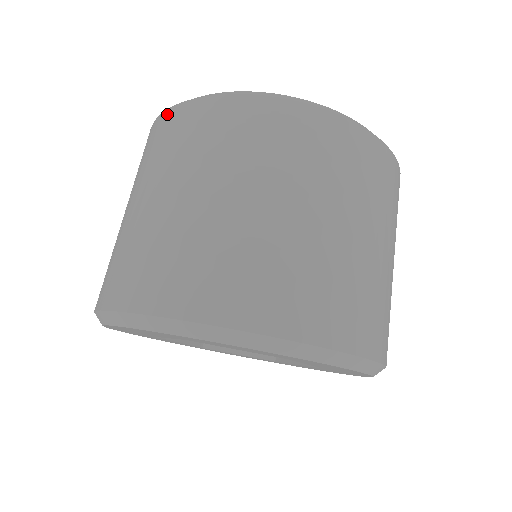
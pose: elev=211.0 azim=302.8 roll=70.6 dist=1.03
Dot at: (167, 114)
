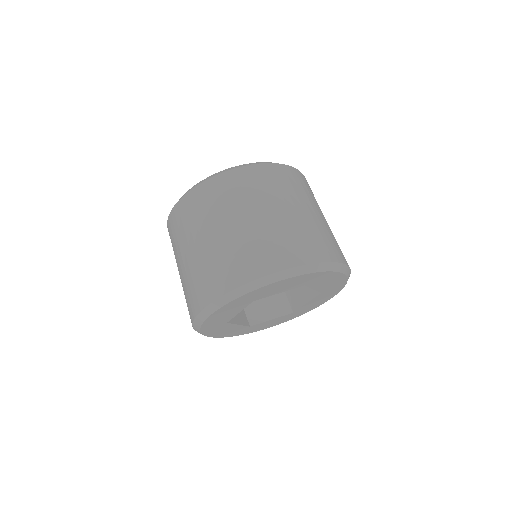
Dot at: (182, 201)
